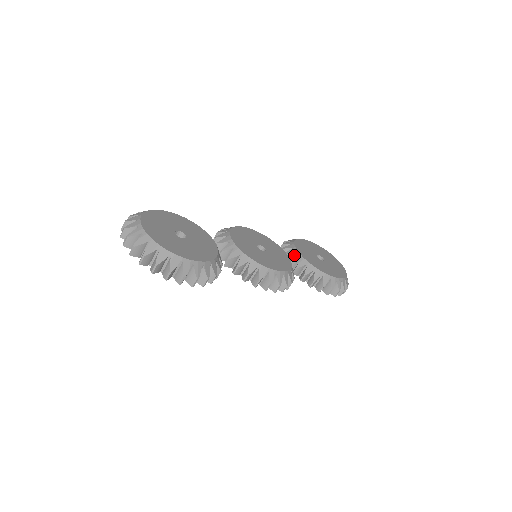
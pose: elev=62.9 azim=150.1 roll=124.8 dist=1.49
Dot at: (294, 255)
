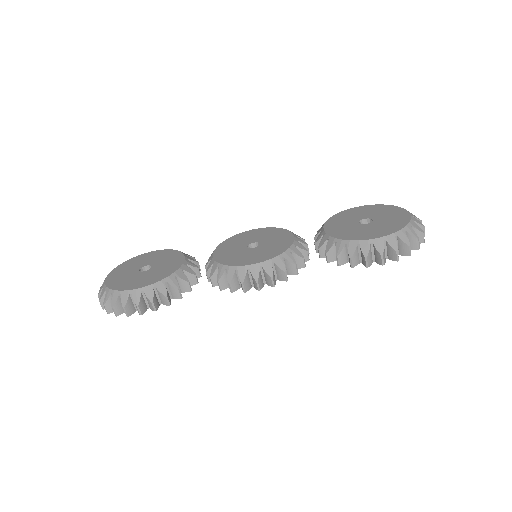
Dot at: (319, 234)
